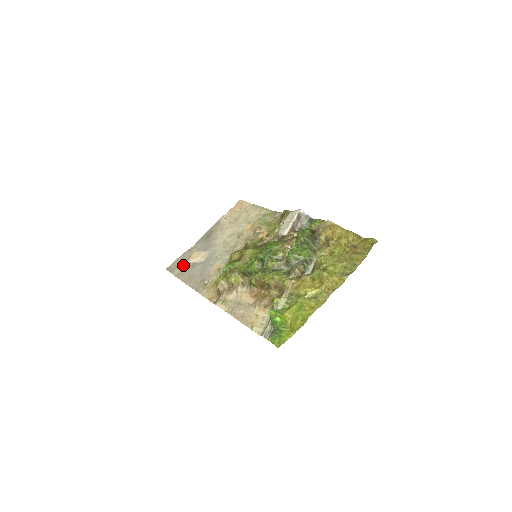
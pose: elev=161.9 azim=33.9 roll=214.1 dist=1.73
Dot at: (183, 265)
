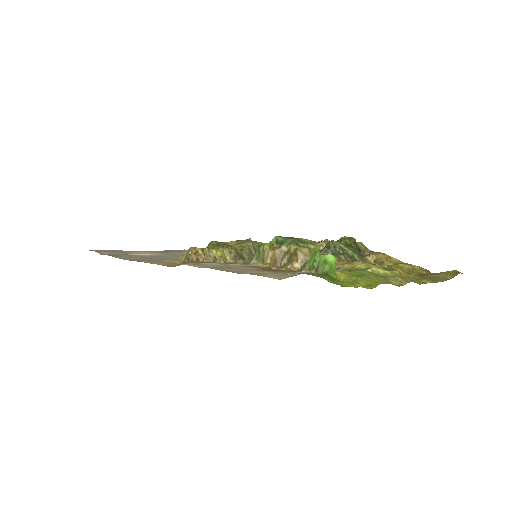
Dot at: (118, 253)
